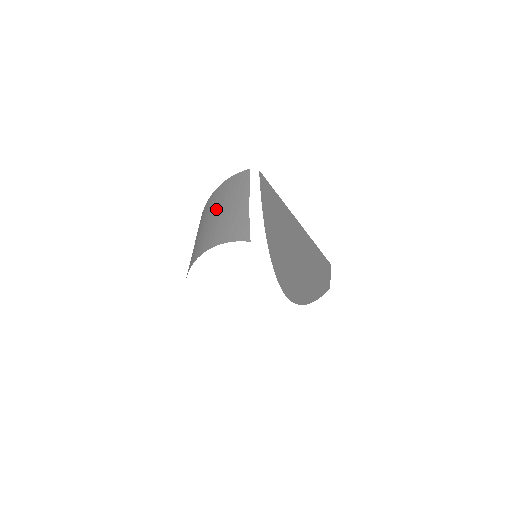
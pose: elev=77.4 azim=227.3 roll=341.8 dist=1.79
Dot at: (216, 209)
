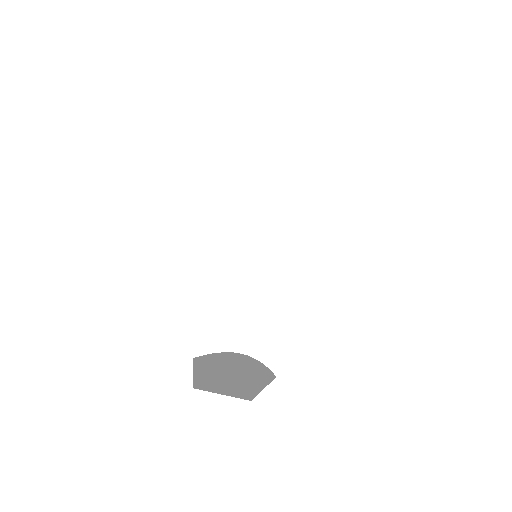
Dot at: occluded
